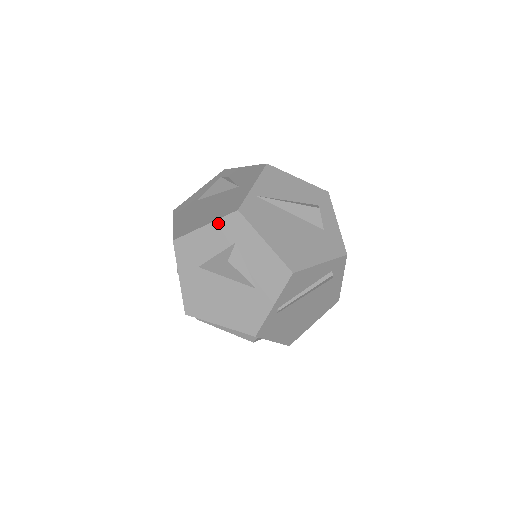
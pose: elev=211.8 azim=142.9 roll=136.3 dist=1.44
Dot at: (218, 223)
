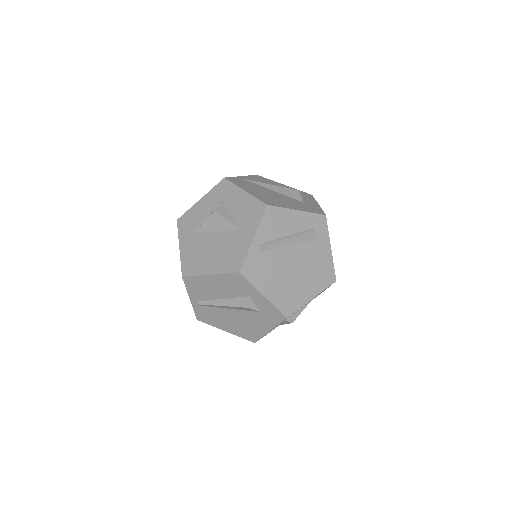
Dot at: (210, 193)
